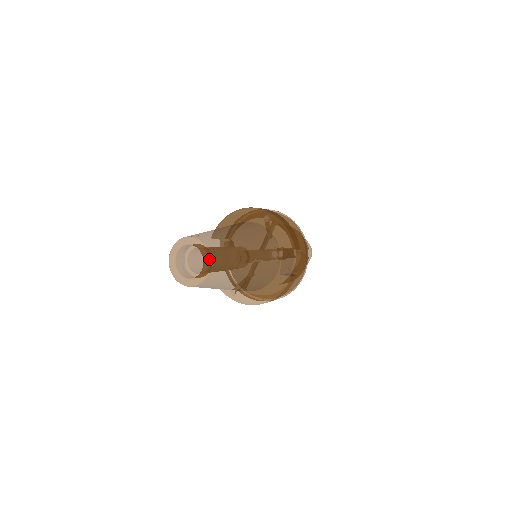
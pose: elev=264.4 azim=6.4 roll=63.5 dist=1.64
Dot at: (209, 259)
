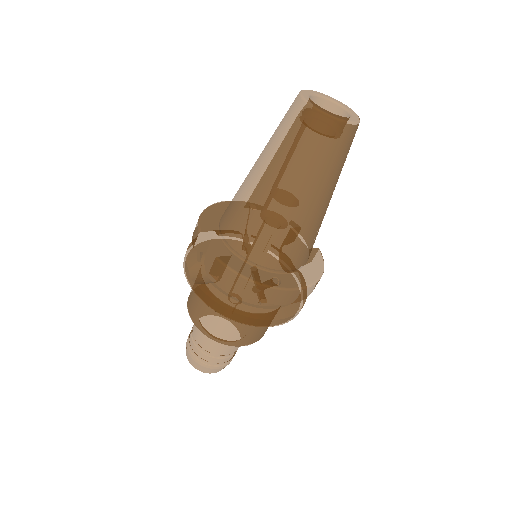
Dot at: (346, 106)
